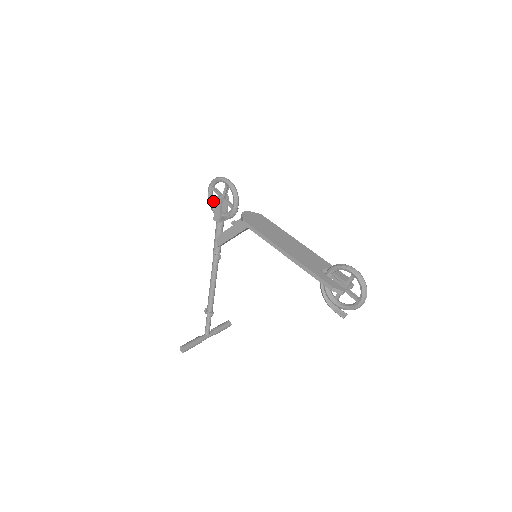
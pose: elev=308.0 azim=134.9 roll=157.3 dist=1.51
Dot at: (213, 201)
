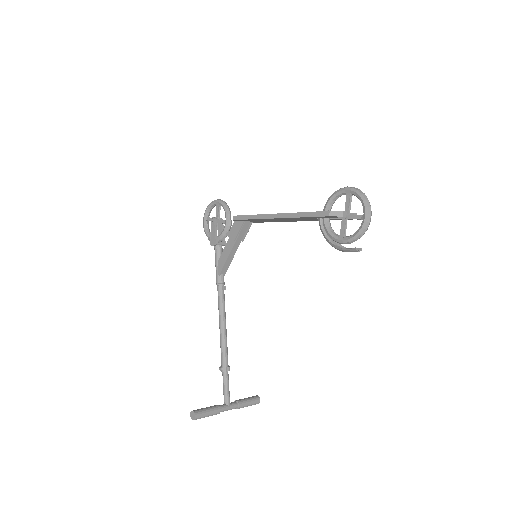
Dot at: (209, 232)
